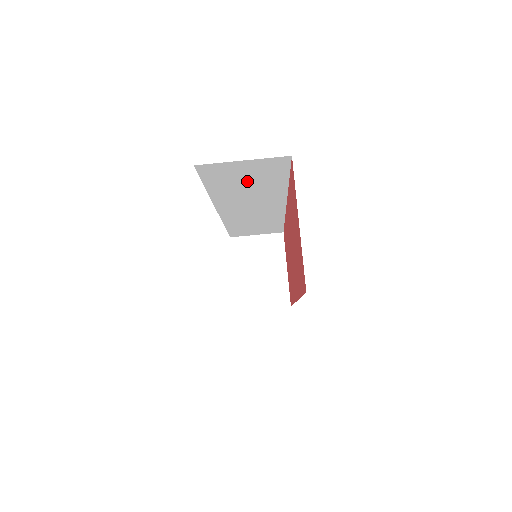
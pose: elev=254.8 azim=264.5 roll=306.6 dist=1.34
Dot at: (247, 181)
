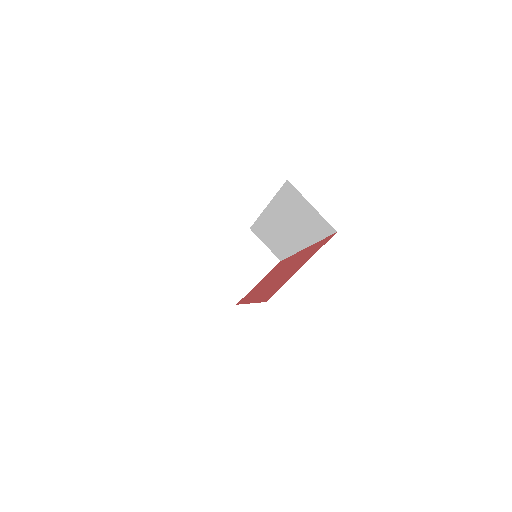
Dot at: (301, 216)
